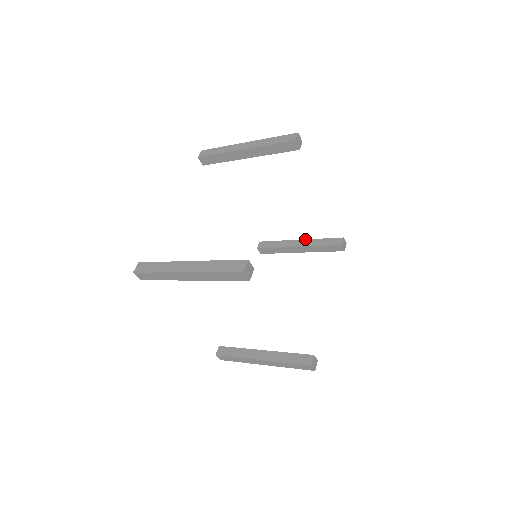
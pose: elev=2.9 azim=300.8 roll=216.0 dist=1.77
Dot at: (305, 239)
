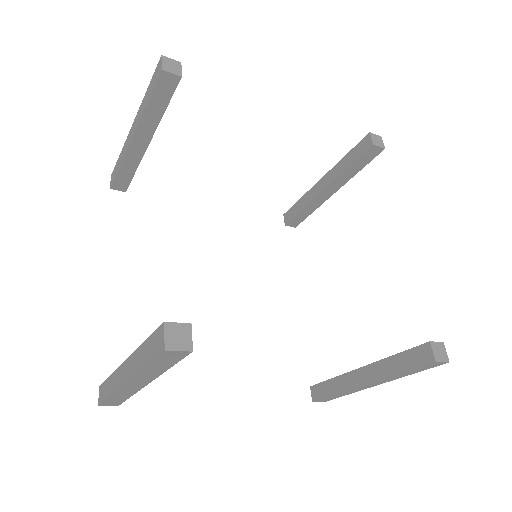
Dot at: occluded
